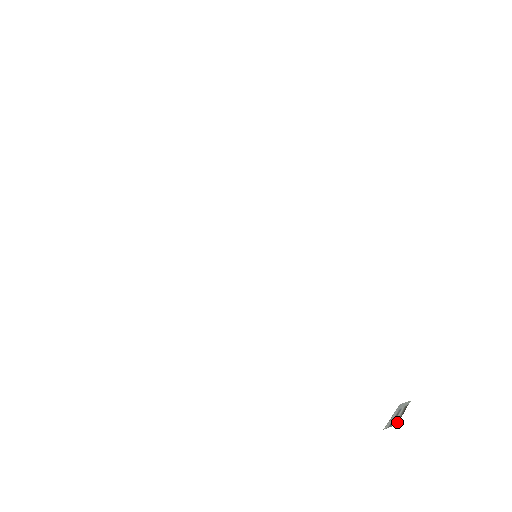
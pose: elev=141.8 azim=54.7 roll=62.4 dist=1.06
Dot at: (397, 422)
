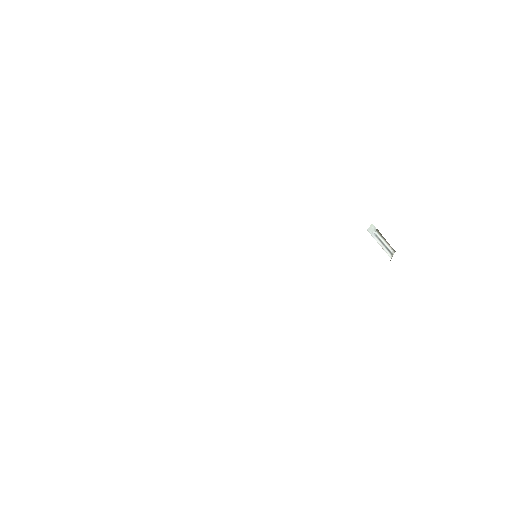
Dot at: (390, 247)
